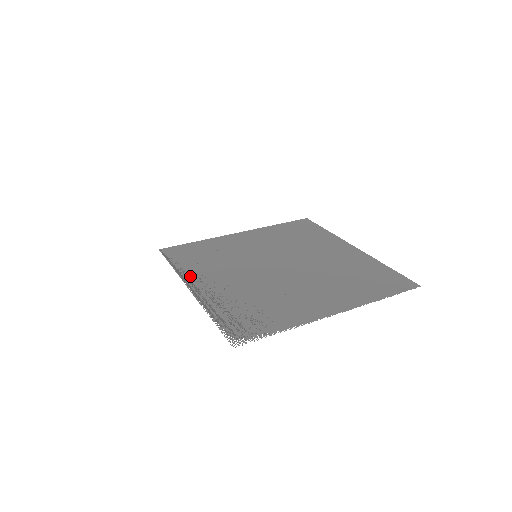
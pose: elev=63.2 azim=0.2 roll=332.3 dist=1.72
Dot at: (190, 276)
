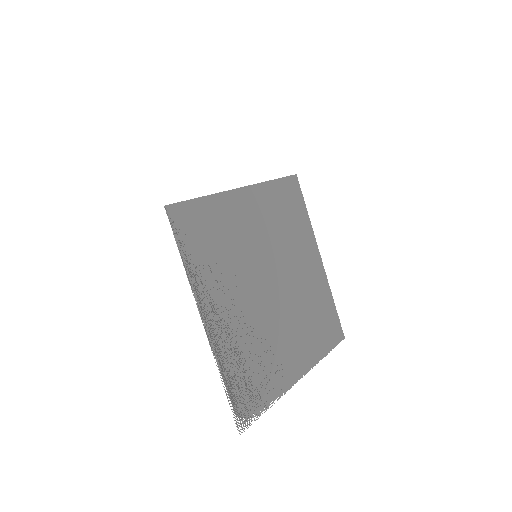
Dot at: (202, 292)
